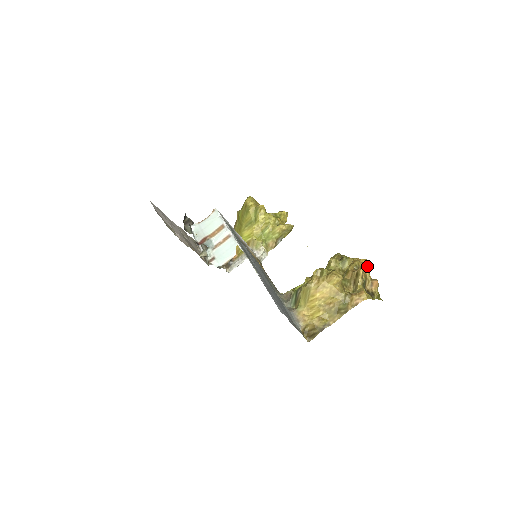
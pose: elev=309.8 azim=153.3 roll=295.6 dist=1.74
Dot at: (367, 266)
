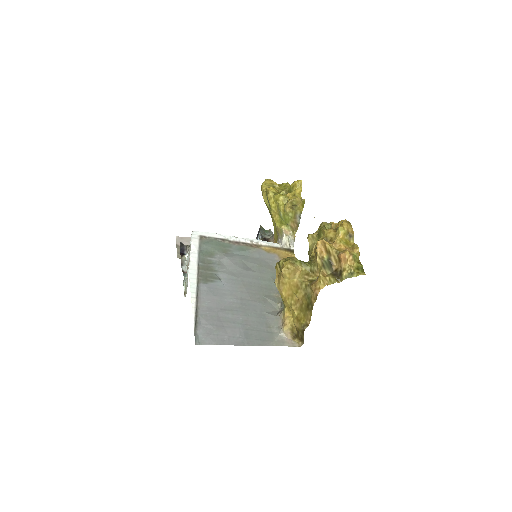
Dot at: (338, 233)
